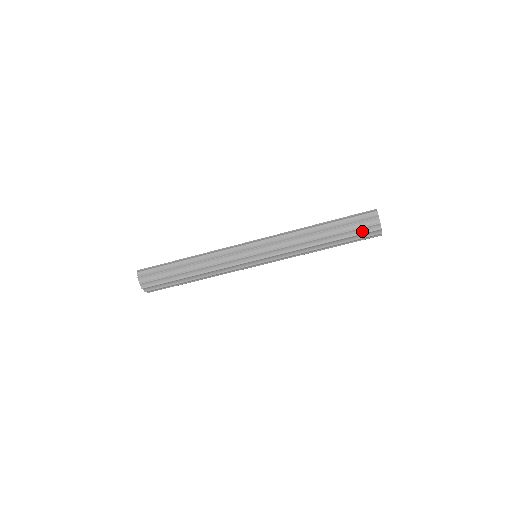
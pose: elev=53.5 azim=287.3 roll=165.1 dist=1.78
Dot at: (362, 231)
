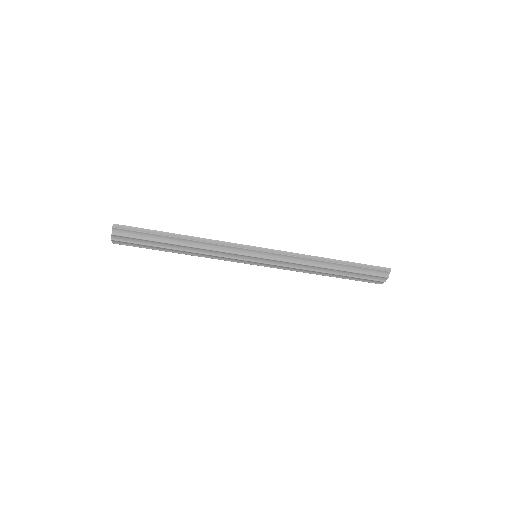
Dot at: (366, 280)
